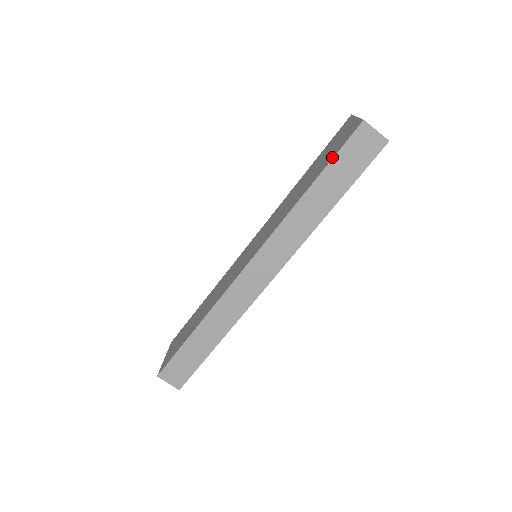
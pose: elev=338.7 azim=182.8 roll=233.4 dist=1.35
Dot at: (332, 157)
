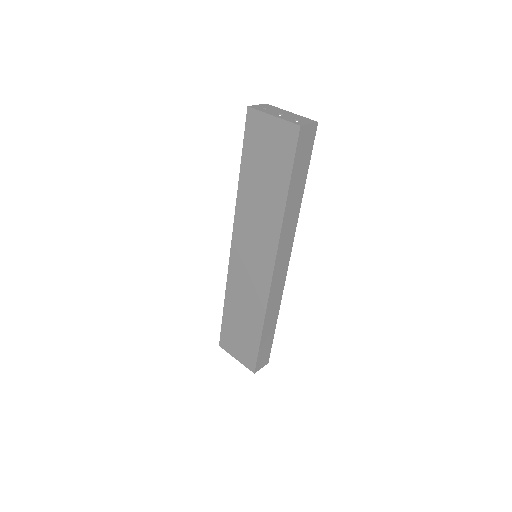
Dot at: (290, 165)
